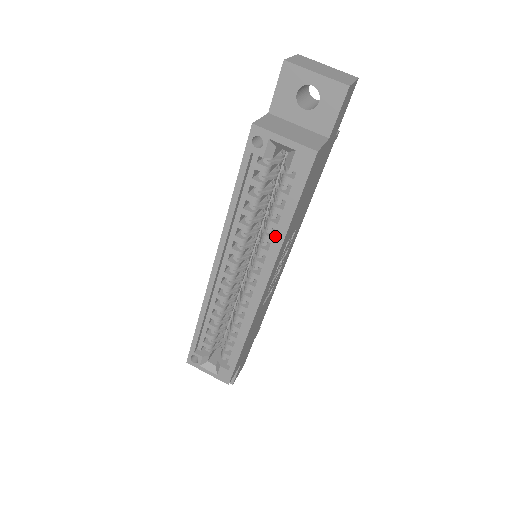
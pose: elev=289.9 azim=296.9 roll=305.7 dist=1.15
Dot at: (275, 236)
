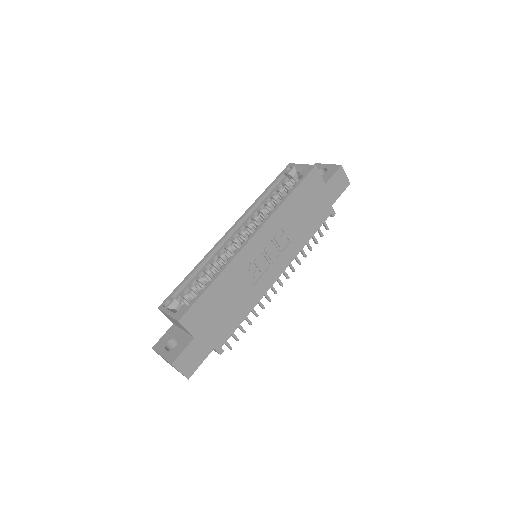
Dot at: occluded
